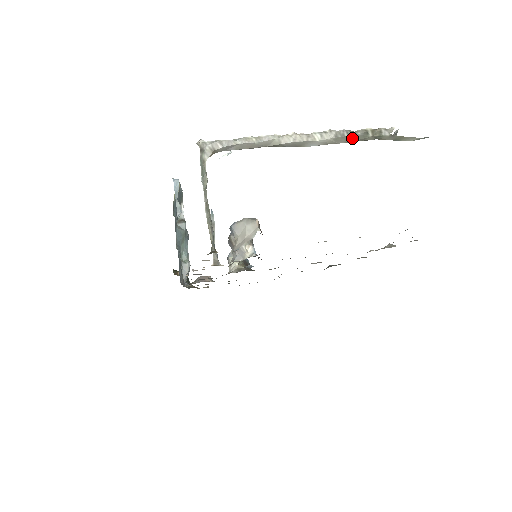
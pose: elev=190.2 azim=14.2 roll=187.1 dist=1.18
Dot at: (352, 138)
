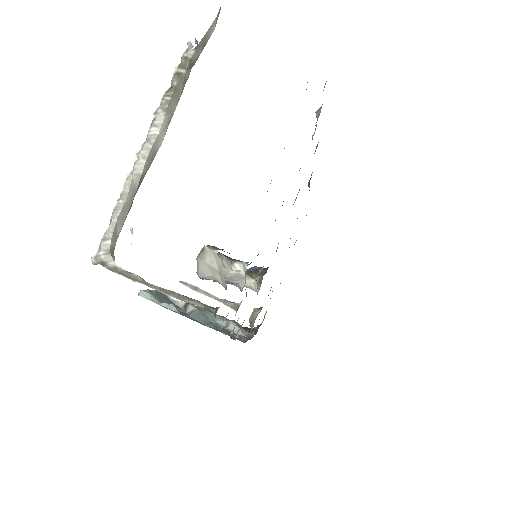
Dot at: (176, 93)
